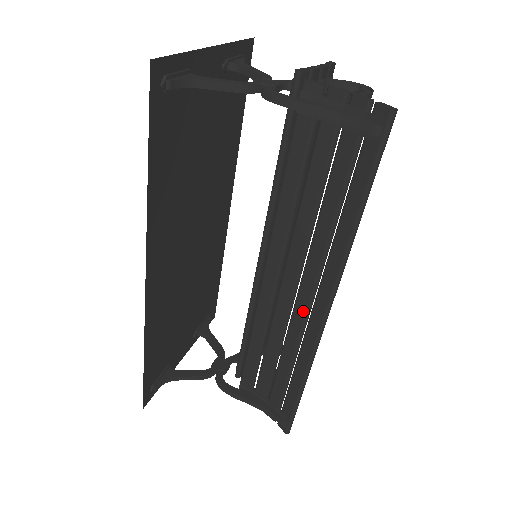
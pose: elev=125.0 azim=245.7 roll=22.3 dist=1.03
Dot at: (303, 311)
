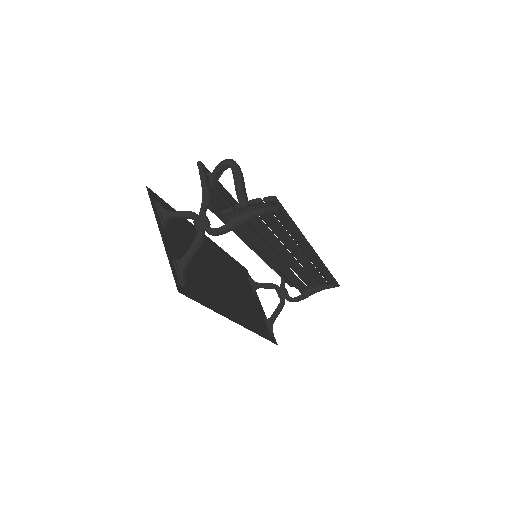
Dot at: (302, 258)
